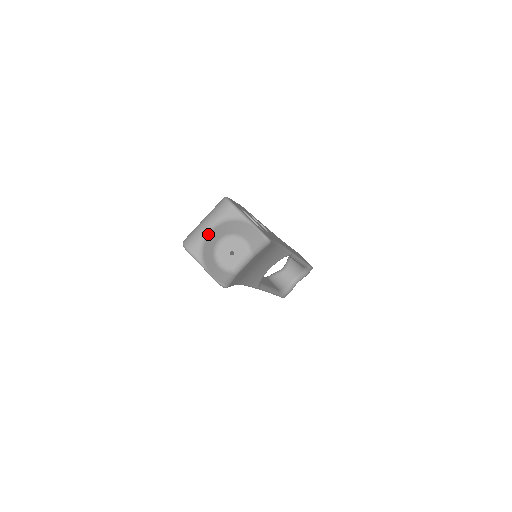
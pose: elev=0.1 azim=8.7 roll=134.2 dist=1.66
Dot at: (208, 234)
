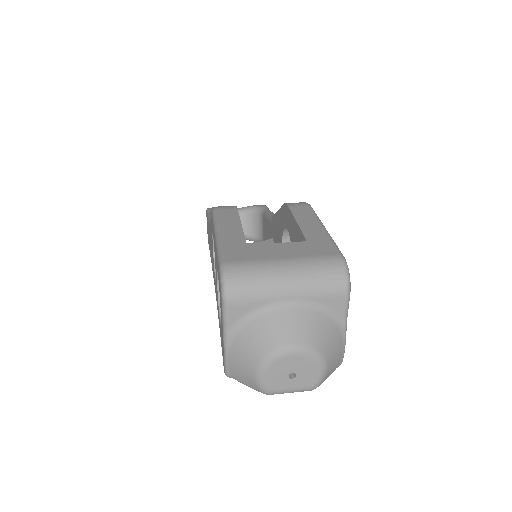
Dot at: (278, 306)
